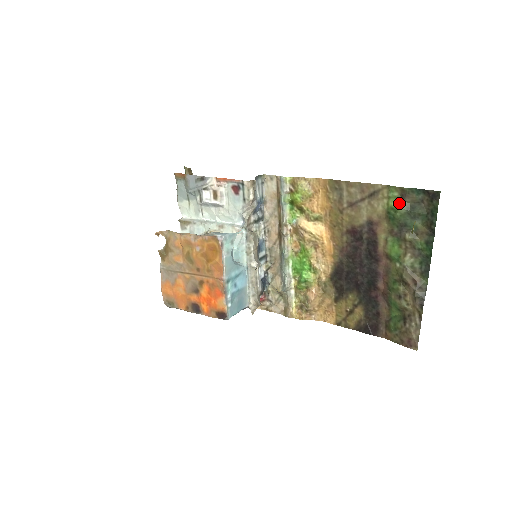
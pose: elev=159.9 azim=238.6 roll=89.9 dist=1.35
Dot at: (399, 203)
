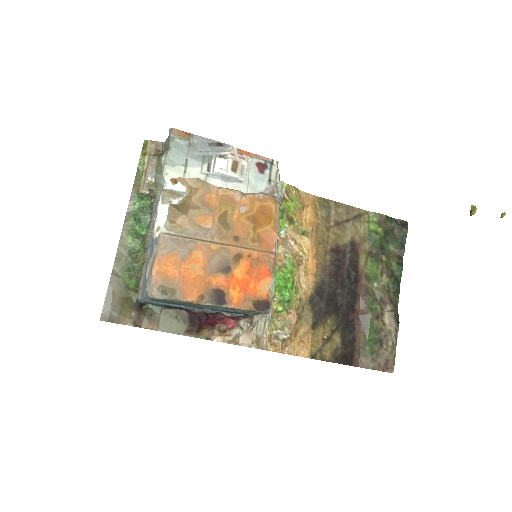
Dot at: (378, 227)
